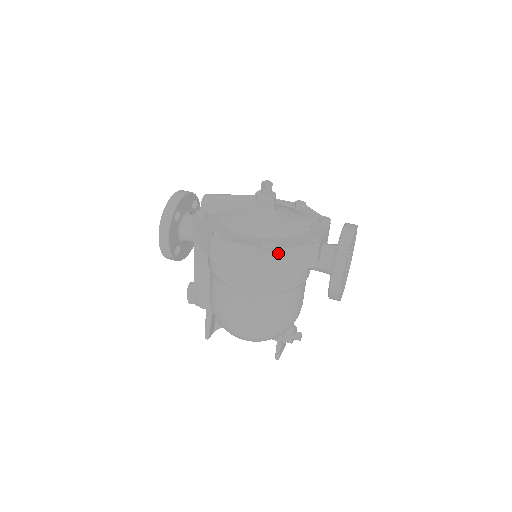
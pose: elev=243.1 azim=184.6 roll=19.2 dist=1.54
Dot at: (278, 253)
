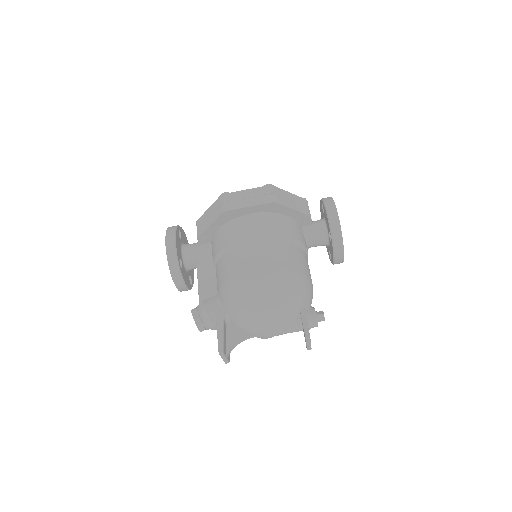
Dot at: (278, 191)
